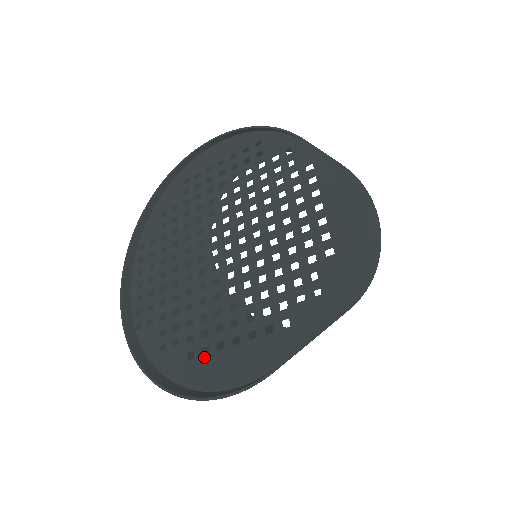
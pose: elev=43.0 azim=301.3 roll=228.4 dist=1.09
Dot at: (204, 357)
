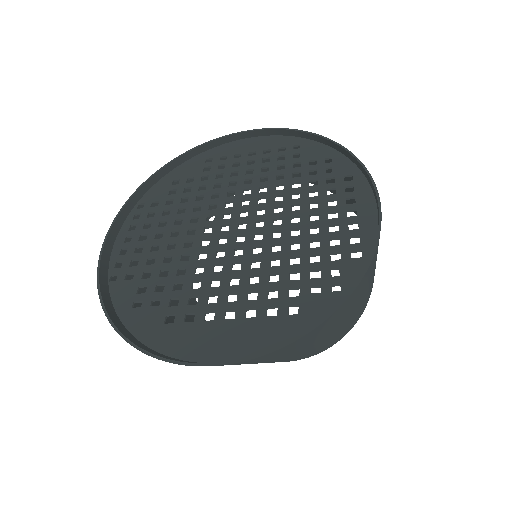
Dot at: (187, 324)
